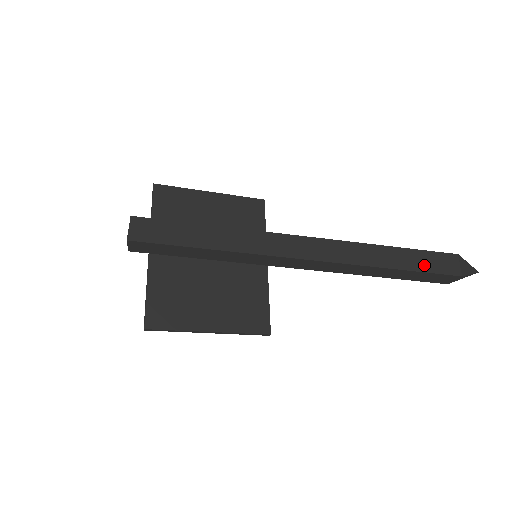
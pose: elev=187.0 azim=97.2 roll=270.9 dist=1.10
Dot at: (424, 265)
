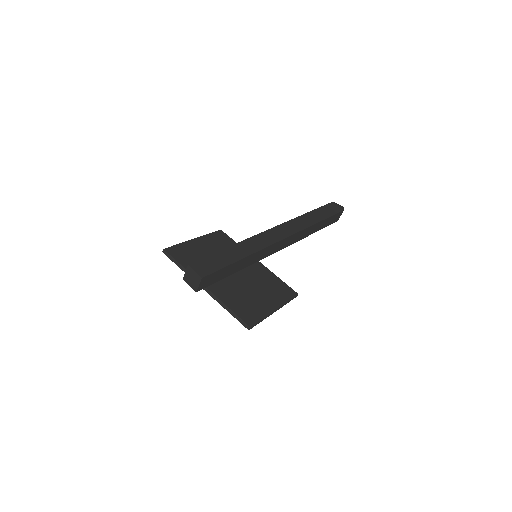
Dot at: (328, 213)
